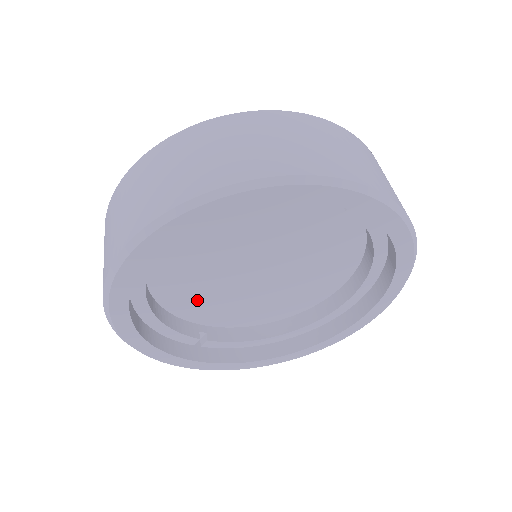
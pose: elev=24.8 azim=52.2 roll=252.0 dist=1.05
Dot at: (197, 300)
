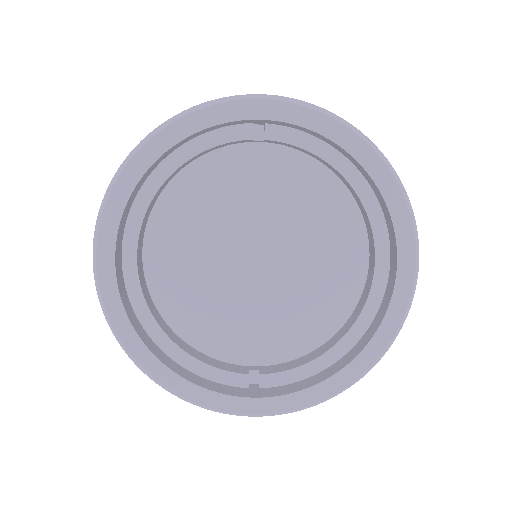
Dot at: (225, 327)
